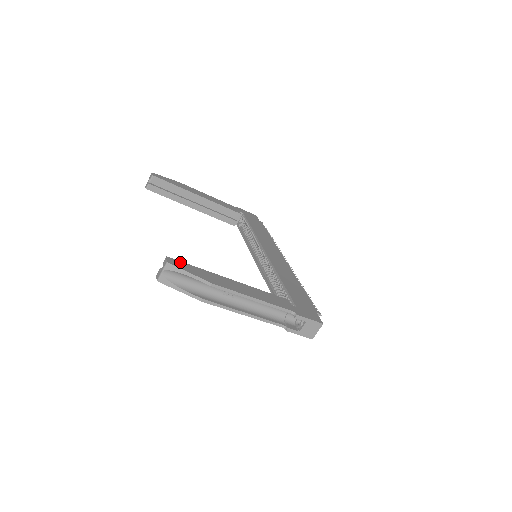
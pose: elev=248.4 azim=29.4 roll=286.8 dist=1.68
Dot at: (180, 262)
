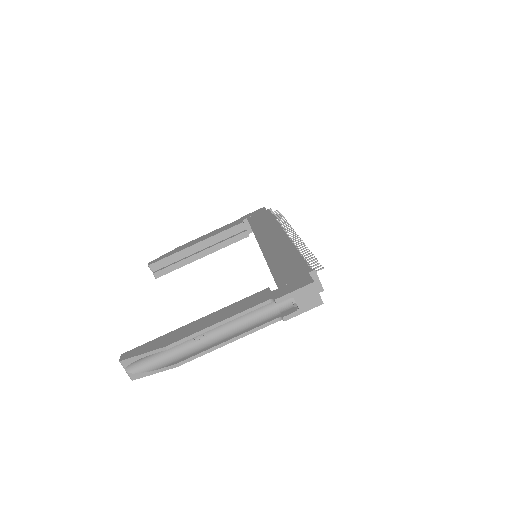
Dot at: (135, 349)
